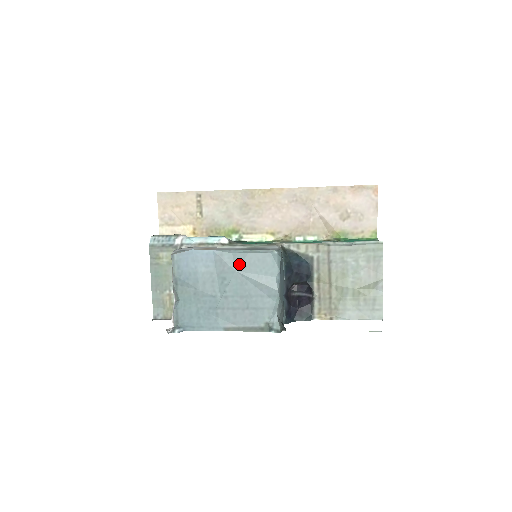
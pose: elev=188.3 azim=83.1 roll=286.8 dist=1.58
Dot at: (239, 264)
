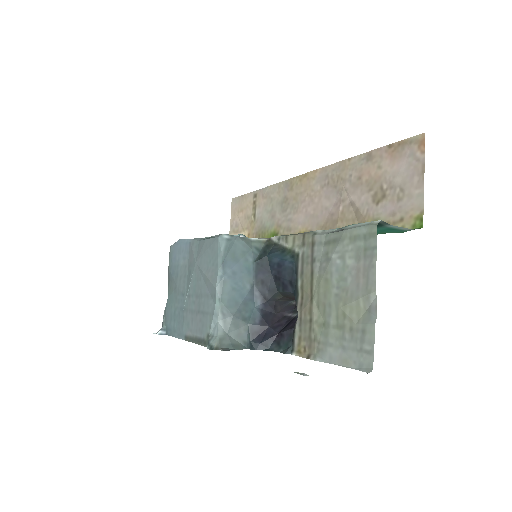
Dot at: (199, 254)
